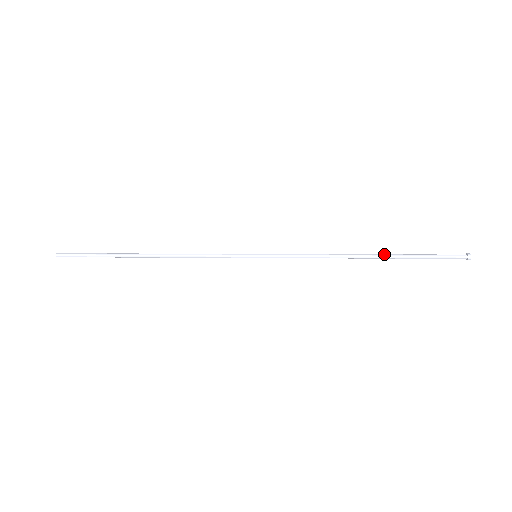
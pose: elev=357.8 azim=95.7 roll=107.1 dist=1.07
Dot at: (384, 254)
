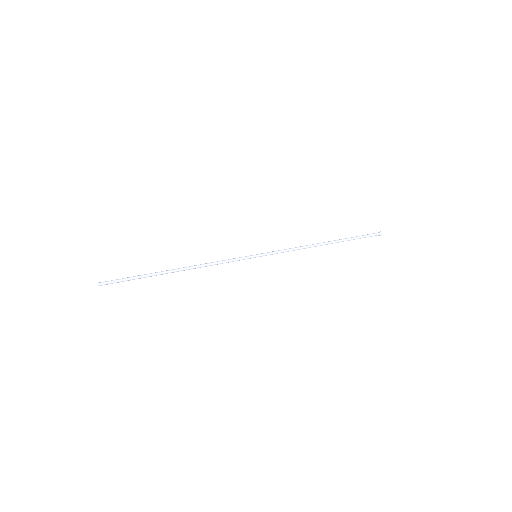
Dot at: (335, 240)
